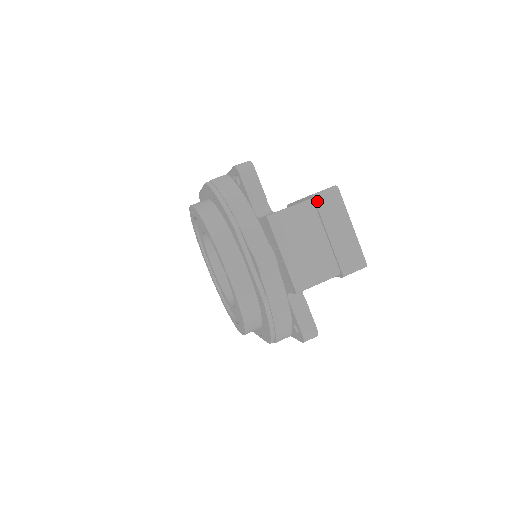
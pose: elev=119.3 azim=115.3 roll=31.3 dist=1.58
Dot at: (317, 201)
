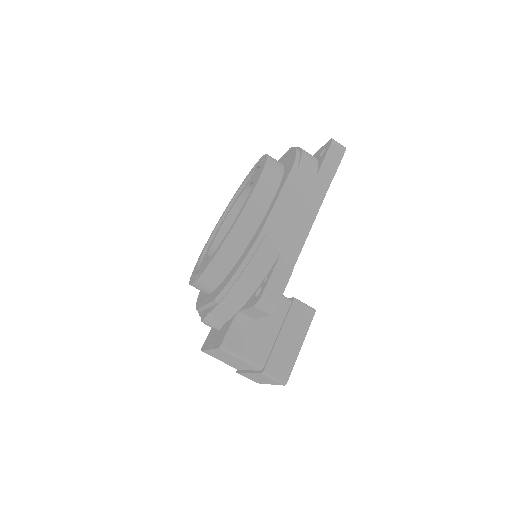
Dot at: (262, 374)
